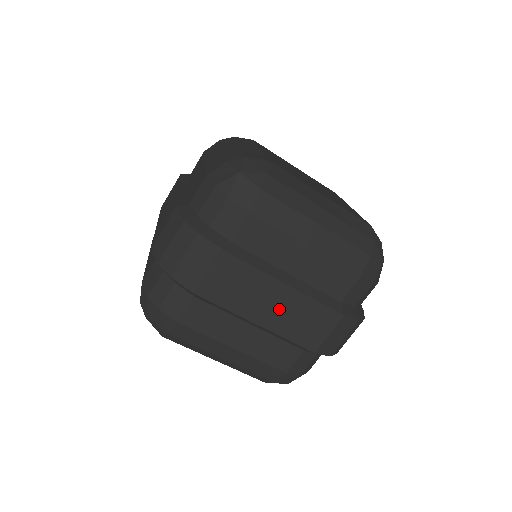
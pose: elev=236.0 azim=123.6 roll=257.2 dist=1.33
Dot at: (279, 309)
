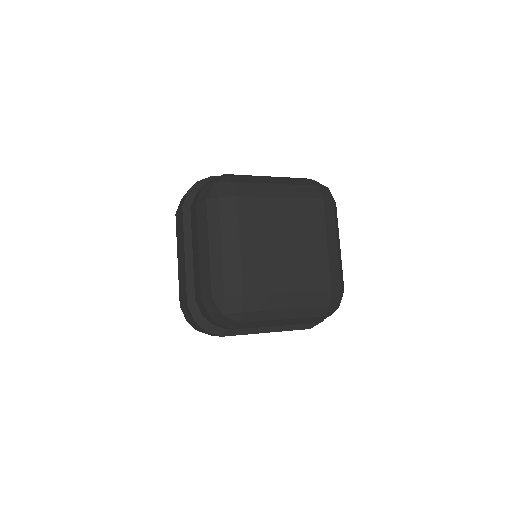
Dot at: occluded
